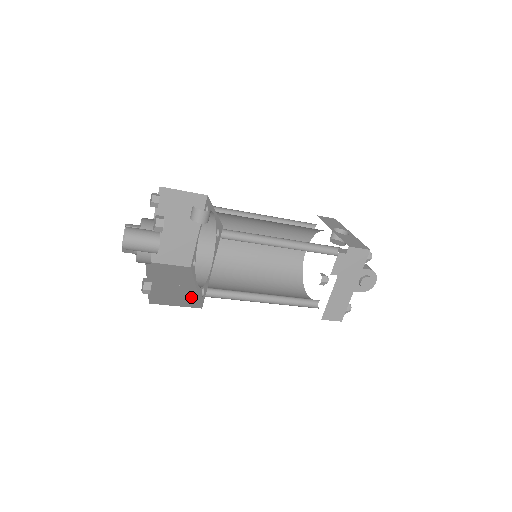
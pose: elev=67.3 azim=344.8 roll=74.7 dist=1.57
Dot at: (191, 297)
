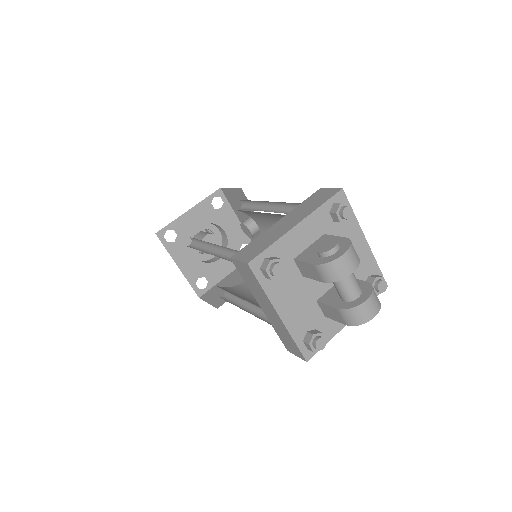
Dot at: occluded
